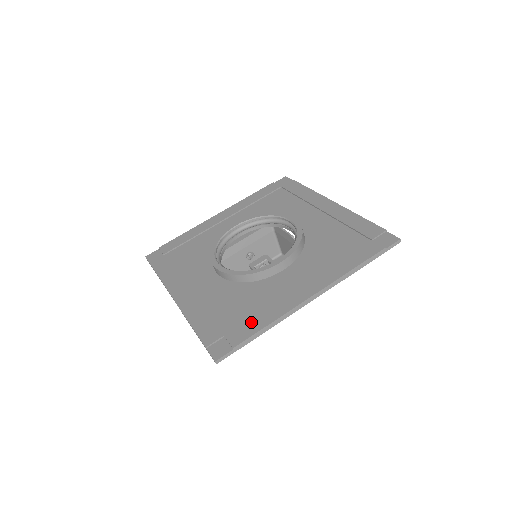
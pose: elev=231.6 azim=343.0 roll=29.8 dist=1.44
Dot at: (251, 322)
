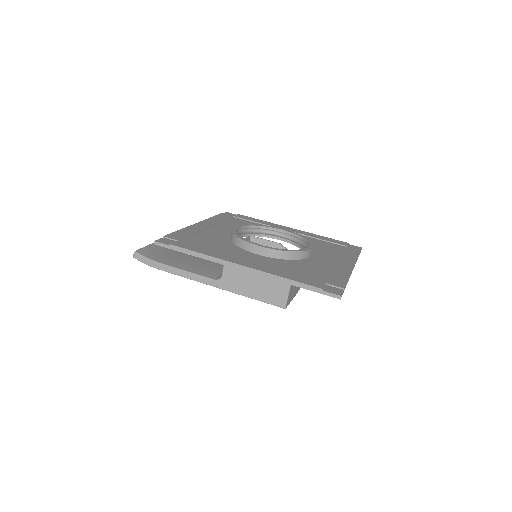
Dot at: (335, 277)
